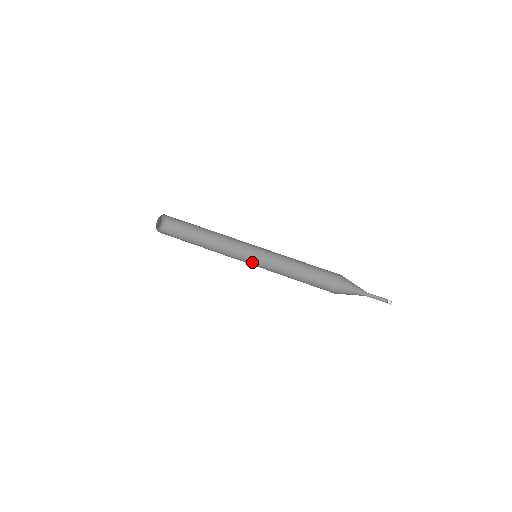
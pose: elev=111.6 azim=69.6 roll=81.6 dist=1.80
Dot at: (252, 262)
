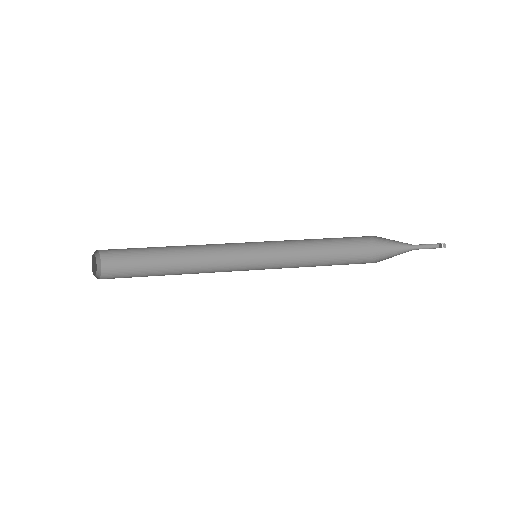
Dot at: occluded
